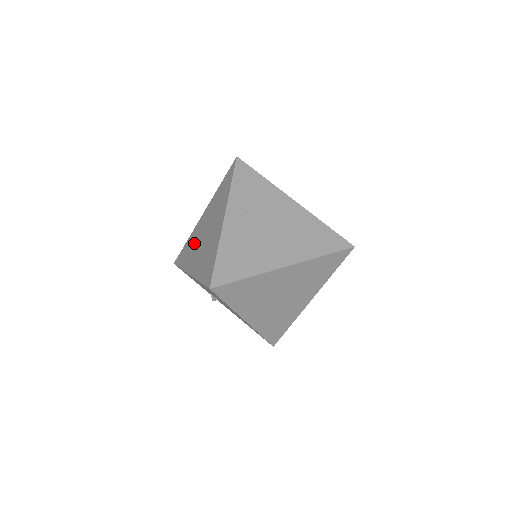
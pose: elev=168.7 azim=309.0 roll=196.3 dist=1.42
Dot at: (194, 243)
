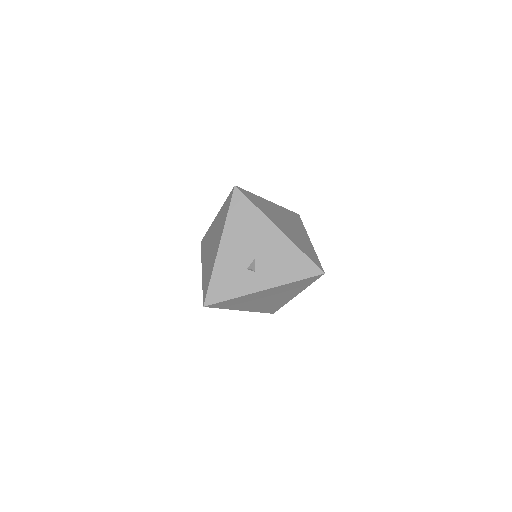
Dot at: (208, 263)
